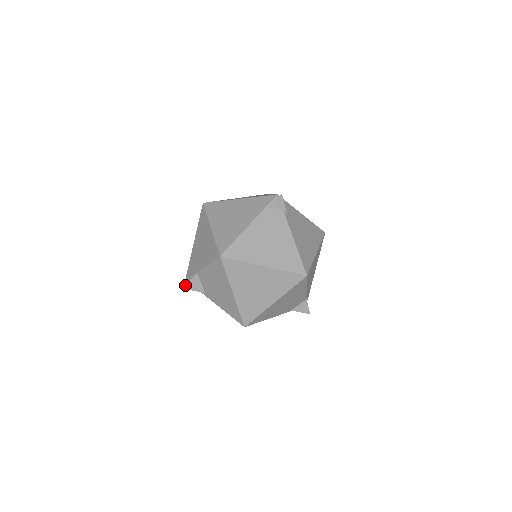
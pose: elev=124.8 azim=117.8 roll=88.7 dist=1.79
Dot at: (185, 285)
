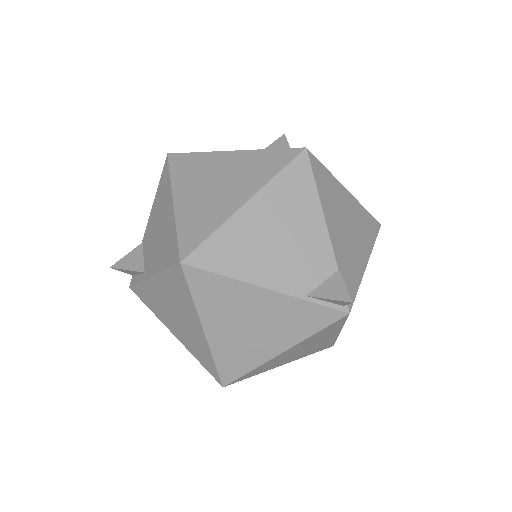
Dot at: (117, 262)
